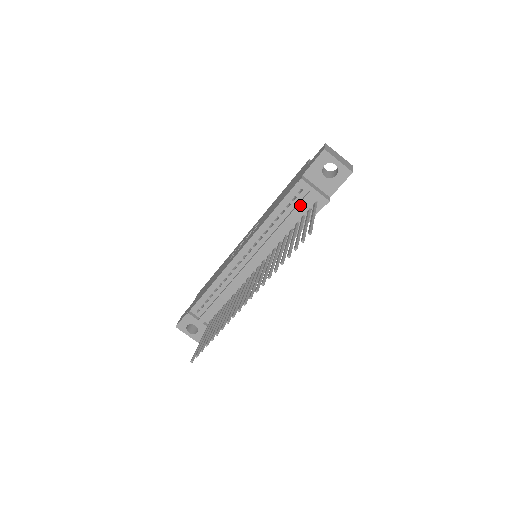
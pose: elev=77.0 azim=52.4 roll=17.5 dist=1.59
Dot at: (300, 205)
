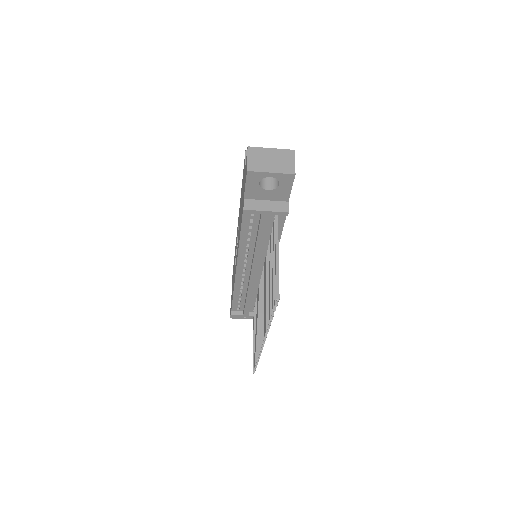
Dot at: (261, 226)
